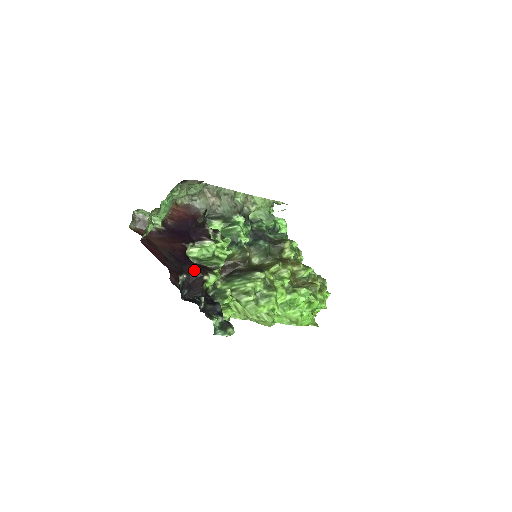
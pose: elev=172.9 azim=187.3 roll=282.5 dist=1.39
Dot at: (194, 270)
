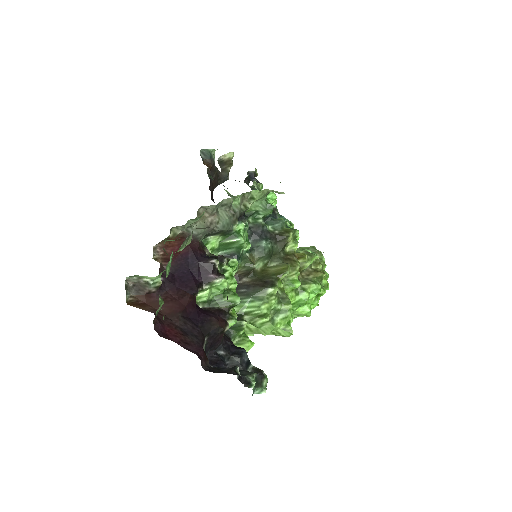
Dot at: (214, 327)
